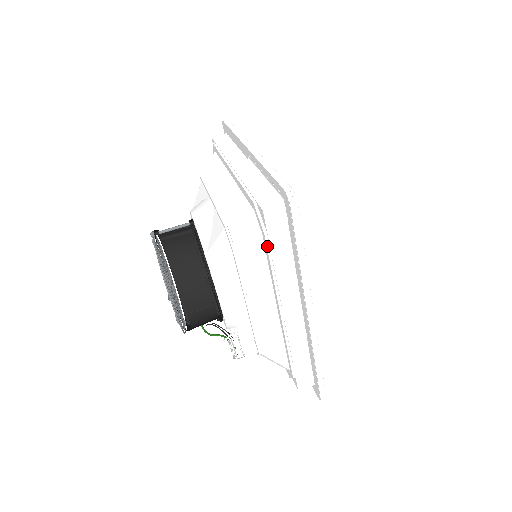
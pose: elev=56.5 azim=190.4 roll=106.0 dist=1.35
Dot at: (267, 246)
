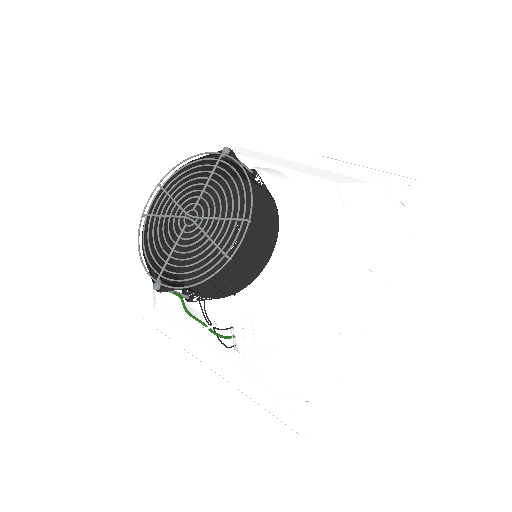
Dot at: (386, 216)
